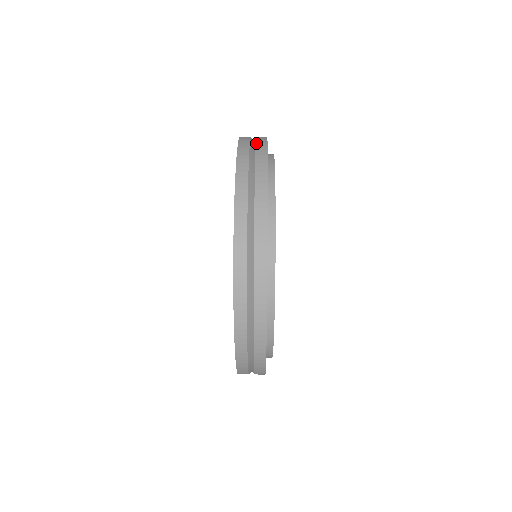
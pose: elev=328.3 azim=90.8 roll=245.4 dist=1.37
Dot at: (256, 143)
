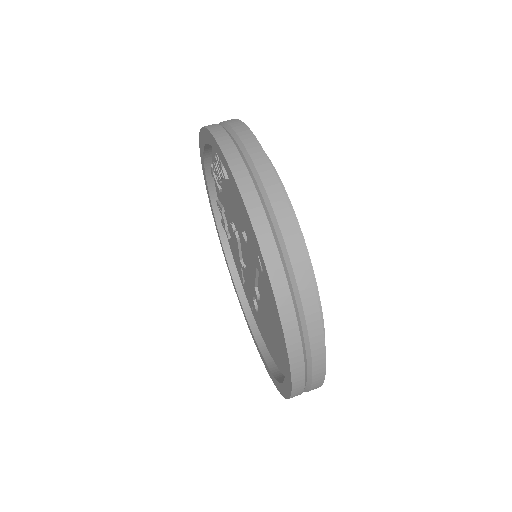
Dot at: (292, 265)
